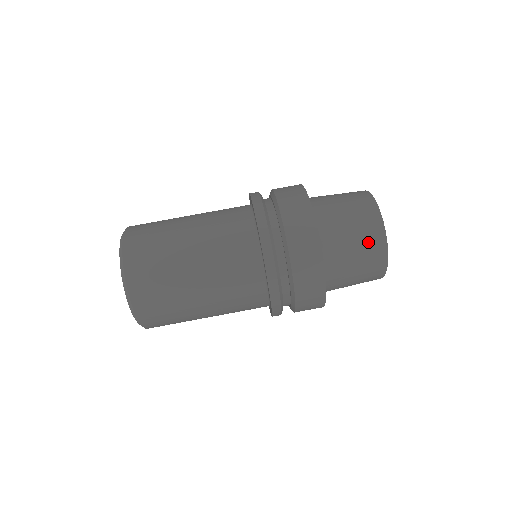
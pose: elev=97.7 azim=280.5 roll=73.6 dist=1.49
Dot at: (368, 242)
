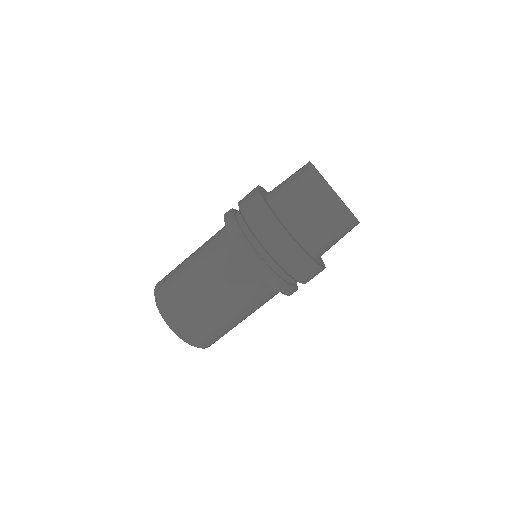
Dot at: (311, 189)
